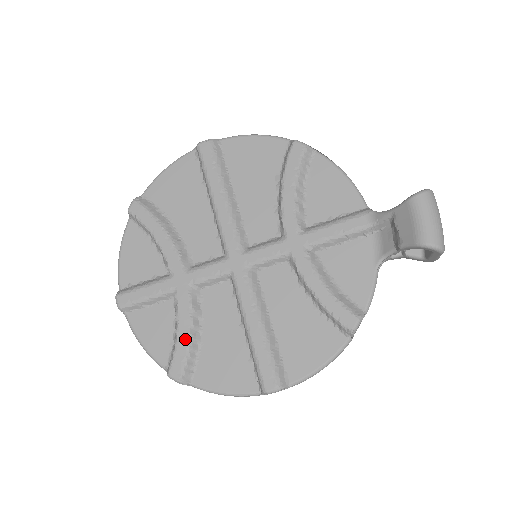
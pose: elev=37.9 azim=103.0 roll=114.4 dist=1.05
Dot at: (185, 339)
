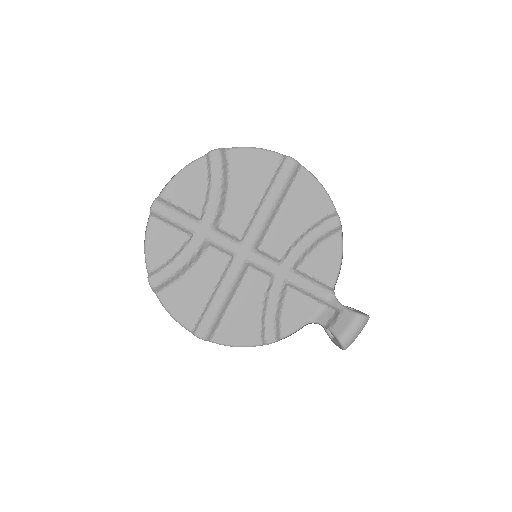
Dot at: (177, 268)
